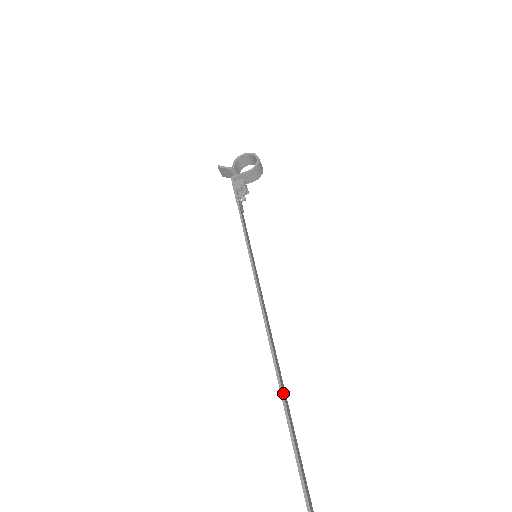
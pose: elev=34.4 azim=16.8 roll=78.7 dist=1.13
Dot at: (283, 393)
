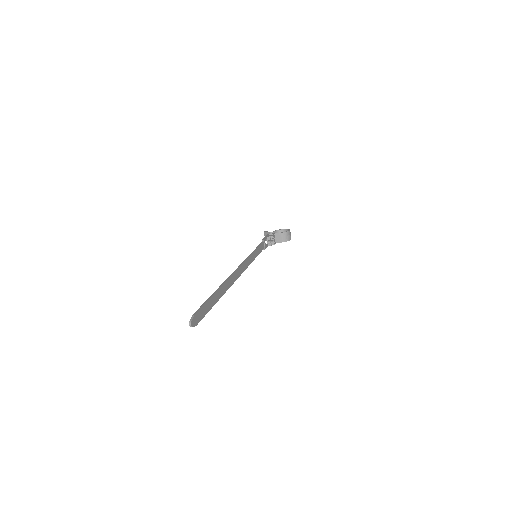
Dot at: (223, 285)
